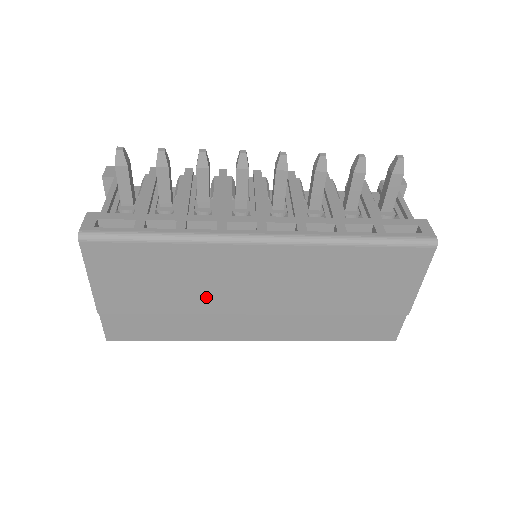
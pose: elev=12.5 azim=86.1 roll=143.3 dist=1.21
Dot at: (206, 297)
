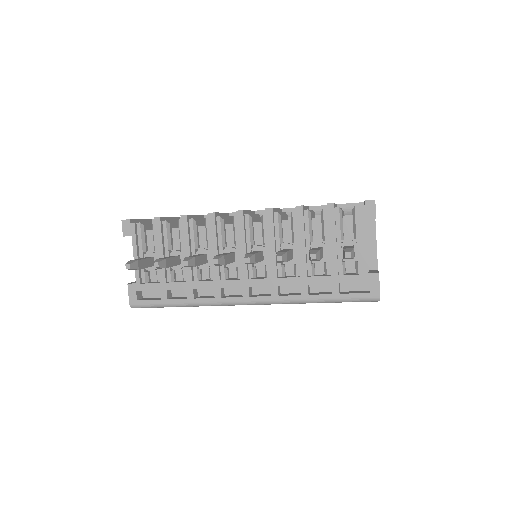
Dot at: occluded
